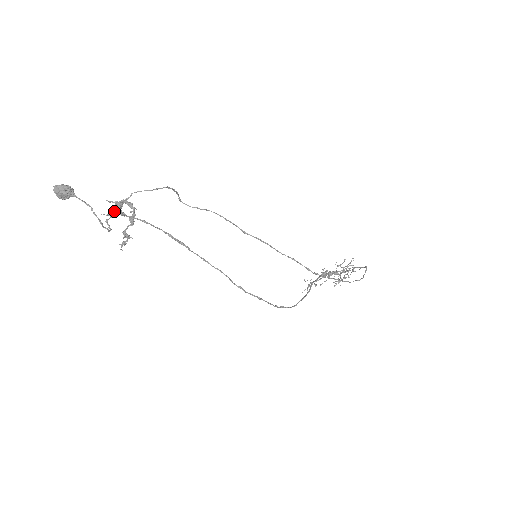
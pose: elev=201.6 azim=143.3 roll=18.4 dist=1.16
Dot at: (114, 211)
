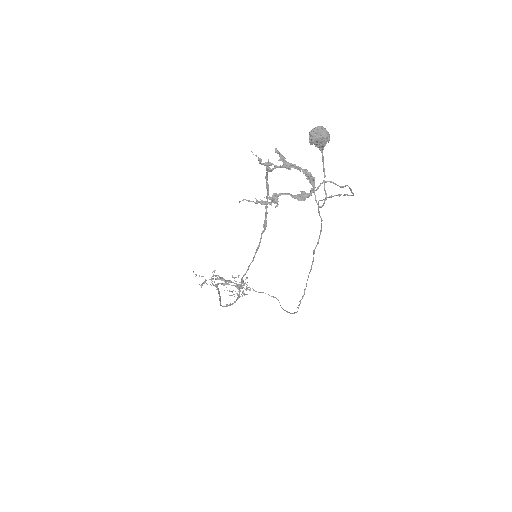
Dot at: occluded
